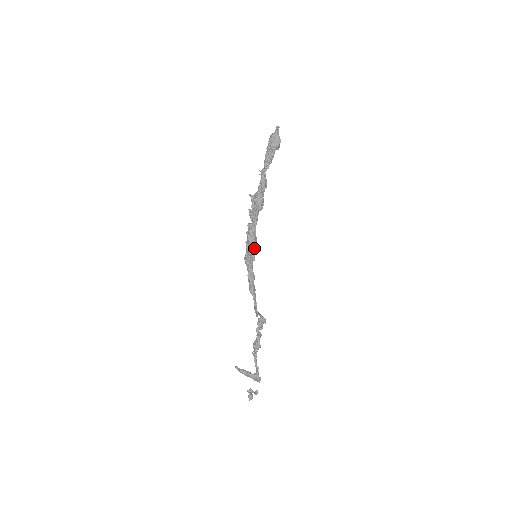
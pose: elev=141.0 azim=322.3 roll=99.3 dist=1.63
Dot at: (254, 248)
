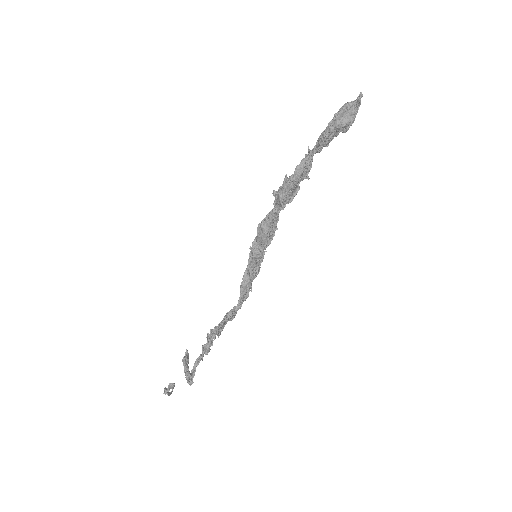
Dot at: (263, 245)
